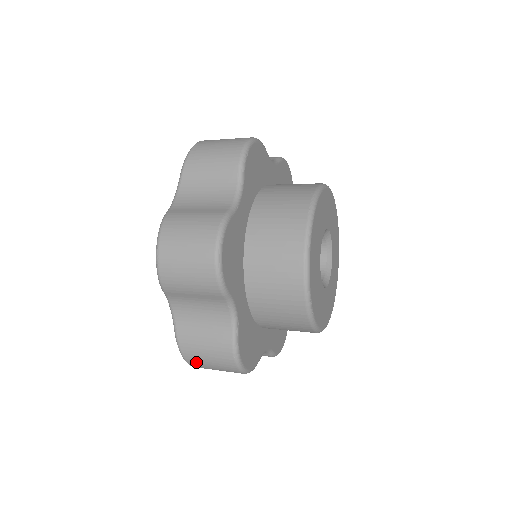
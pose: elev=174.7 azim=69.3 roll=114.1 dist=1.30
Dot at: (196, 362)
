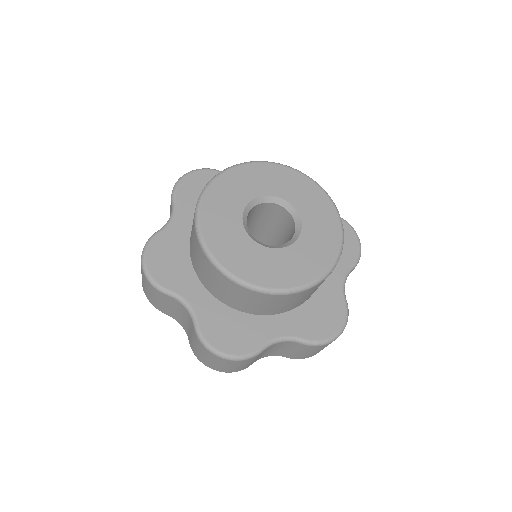
Dot at: occluded
